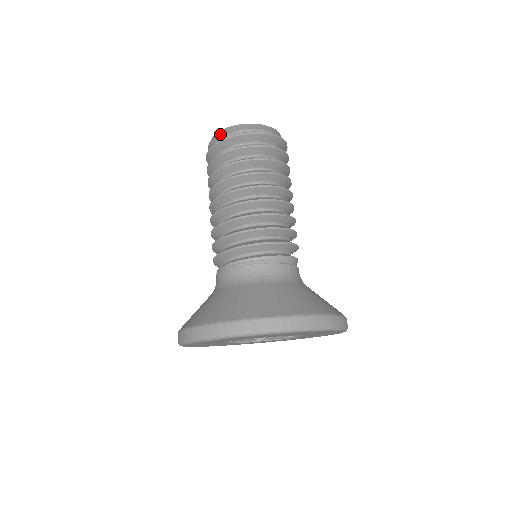
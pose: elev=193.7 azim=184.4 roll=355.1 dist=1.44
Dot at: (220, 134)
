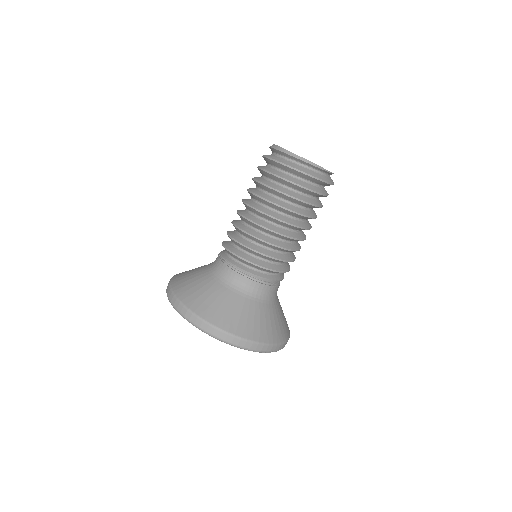
Dot at: (284, 153)
